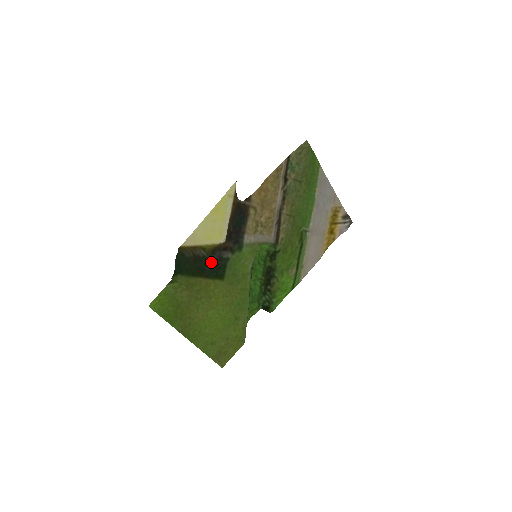
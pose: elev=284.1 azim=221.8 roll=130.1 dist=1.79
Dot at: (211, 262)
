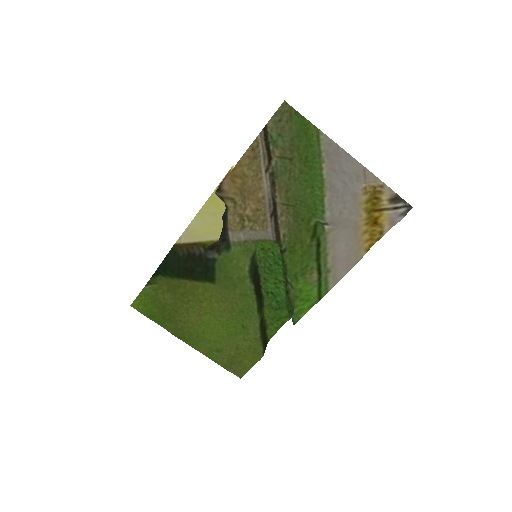
Dot at: (204, 262)
